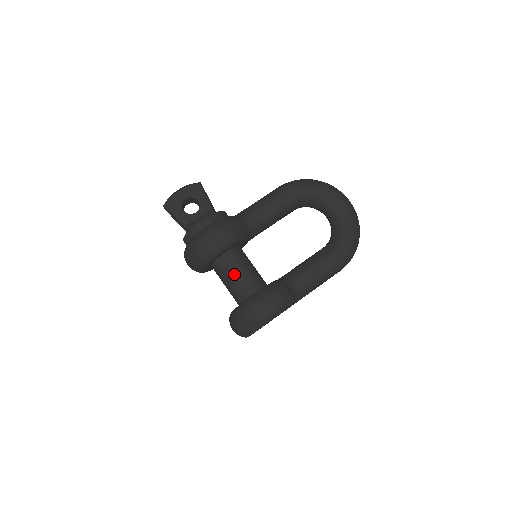
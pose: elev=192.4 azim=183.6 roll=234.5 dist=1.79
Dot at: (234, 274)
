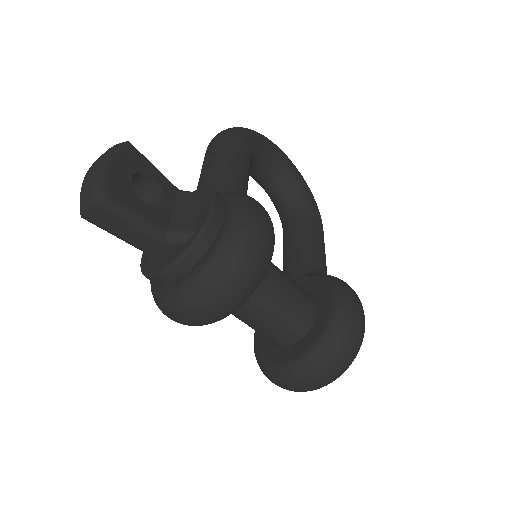
Dot at: (283, 289)
